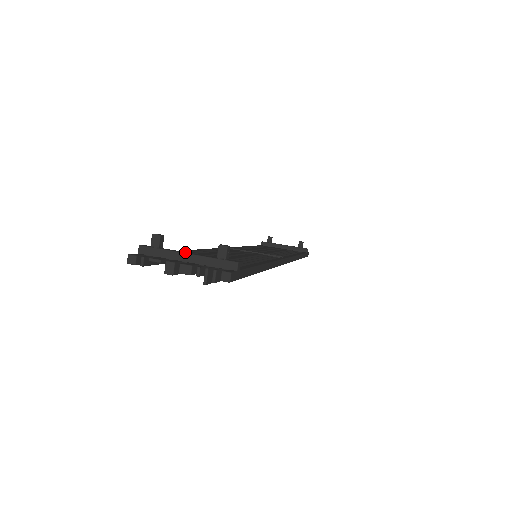
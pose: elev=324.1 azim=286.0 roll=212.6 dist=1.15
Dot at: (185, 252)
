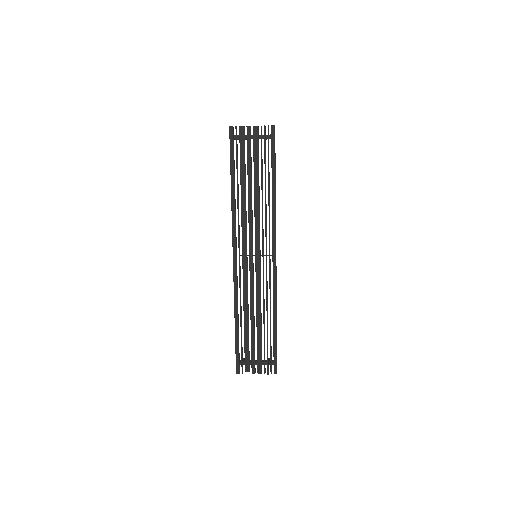
Dot at: (251, 137)
